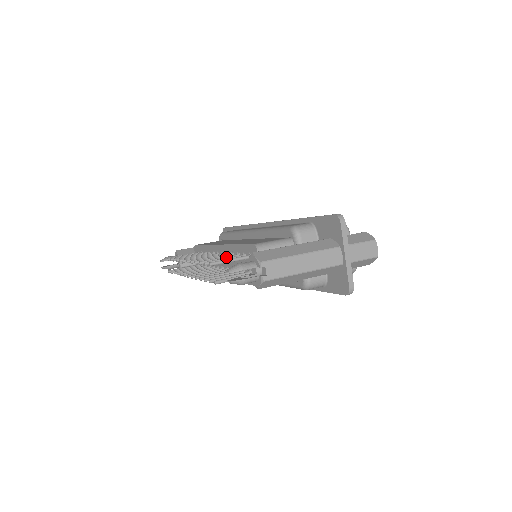
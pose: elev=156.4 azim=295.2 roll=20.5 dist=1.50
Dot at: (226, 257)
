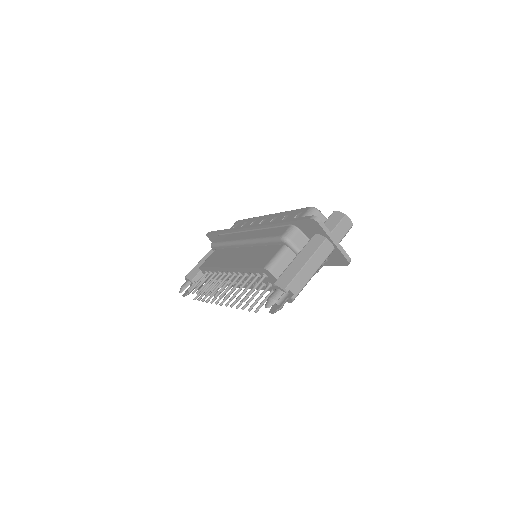
Dot at: (245, 282)
